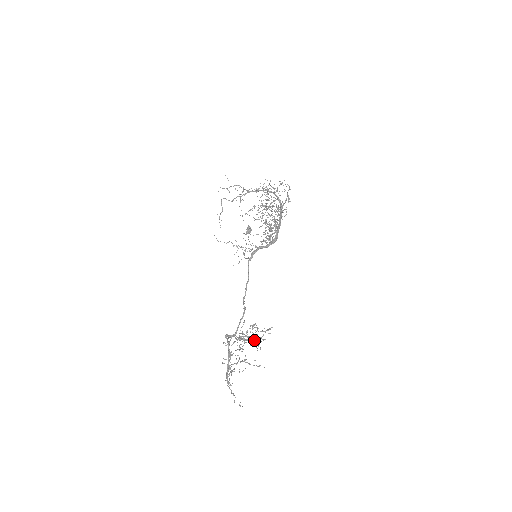
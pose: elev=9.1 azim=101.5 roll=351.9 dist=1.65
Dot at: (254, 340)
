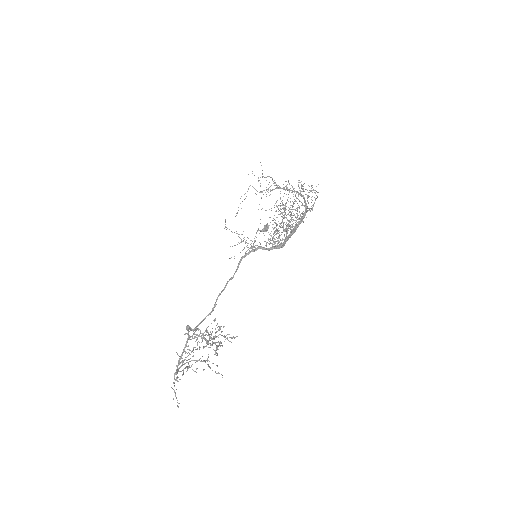
Dot at: occluded
